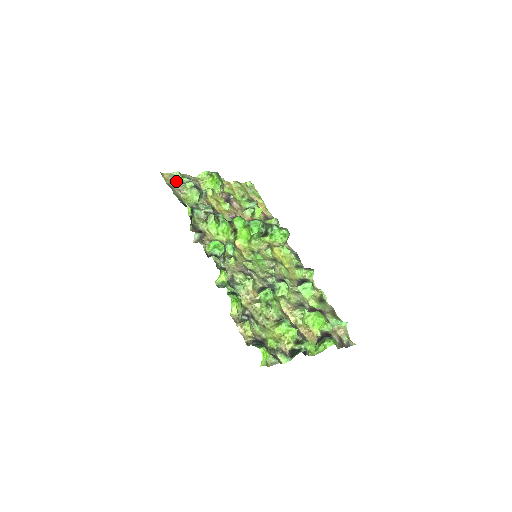
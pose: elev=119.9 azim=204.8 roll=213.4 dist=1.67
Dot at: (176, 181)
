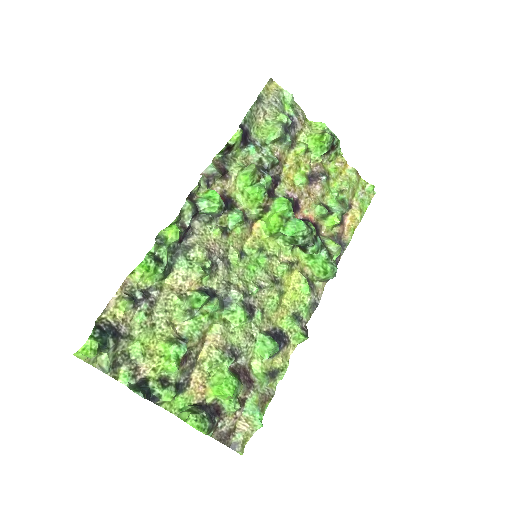
Dot at: (275, 101)
